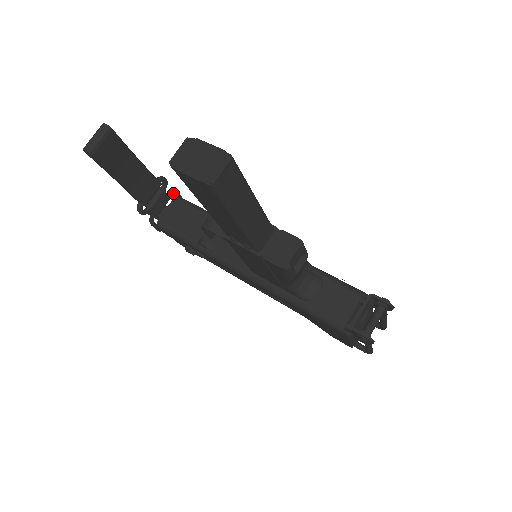
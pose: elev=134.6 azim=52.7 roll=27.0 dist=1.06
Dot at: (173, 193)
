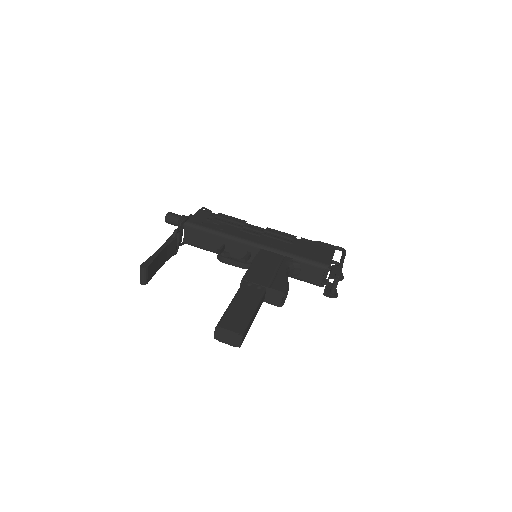
Dot at: (182, 224)
